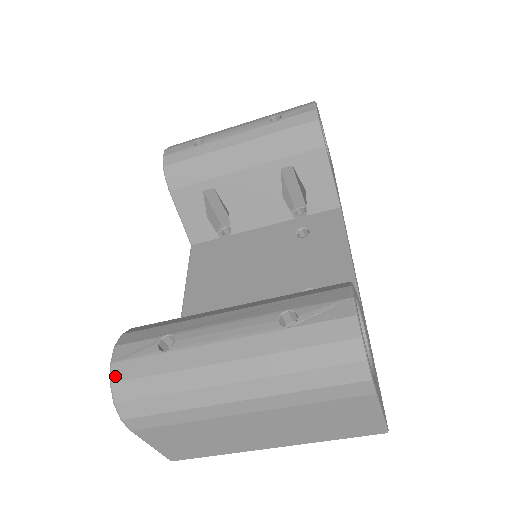
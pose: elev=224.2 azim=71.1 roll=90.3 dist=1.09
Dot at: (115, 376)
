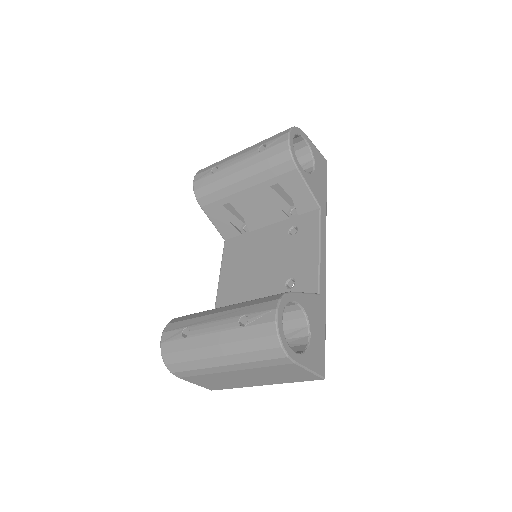
Dot at: (163, 351)
